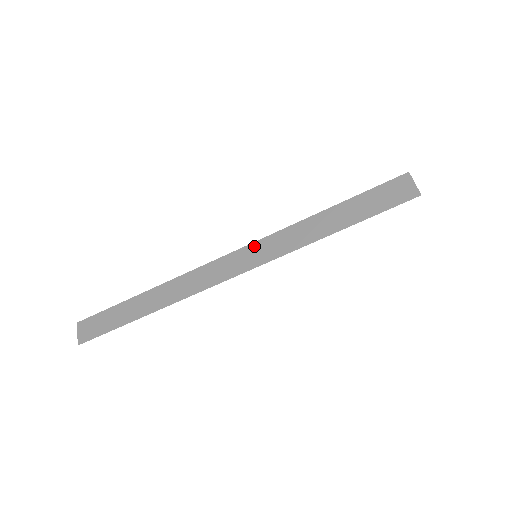
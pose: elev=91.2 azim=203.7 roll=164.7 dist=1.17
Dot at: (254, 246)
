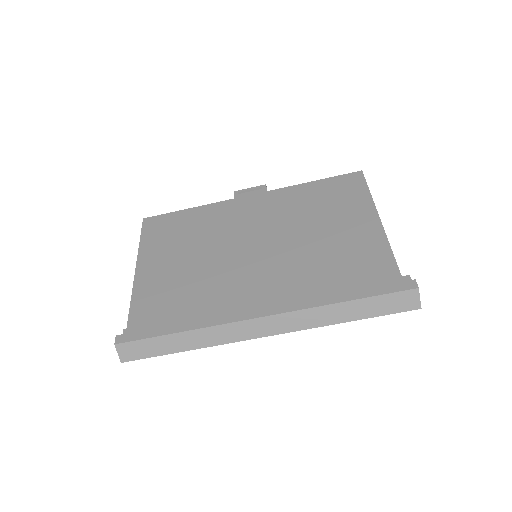
Dot at: (287, 316)
